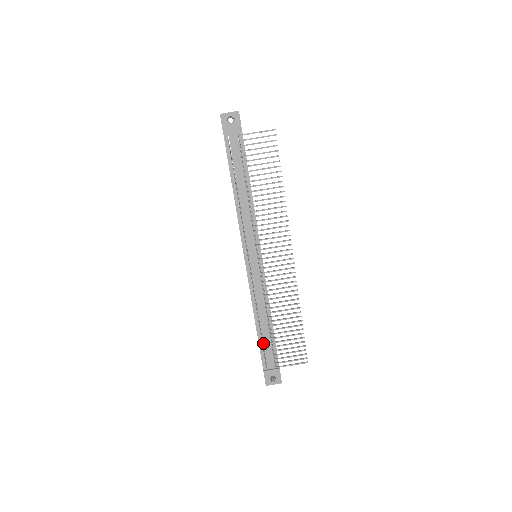
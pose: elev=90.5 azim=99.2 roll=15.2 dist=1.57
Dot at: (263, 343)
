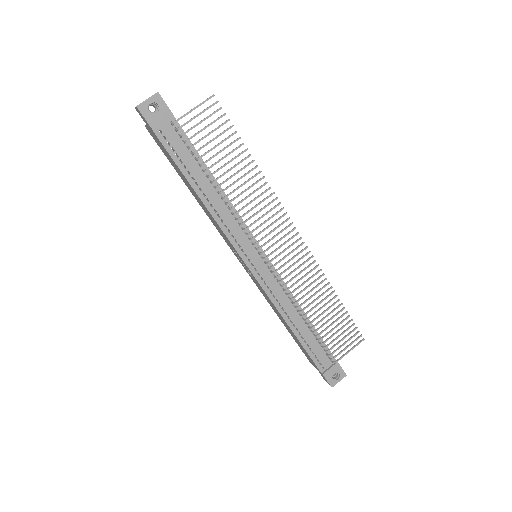
Dot at: (309, 346)
